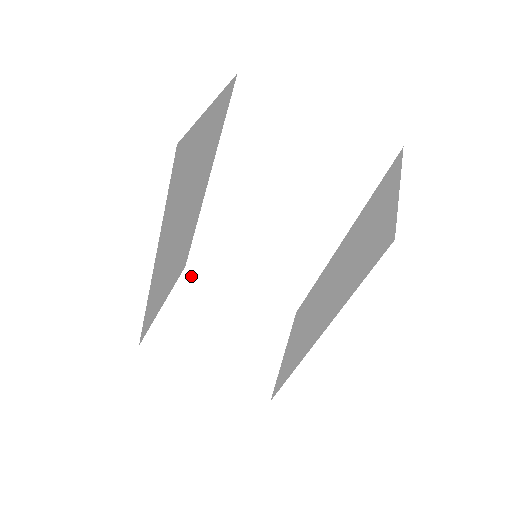
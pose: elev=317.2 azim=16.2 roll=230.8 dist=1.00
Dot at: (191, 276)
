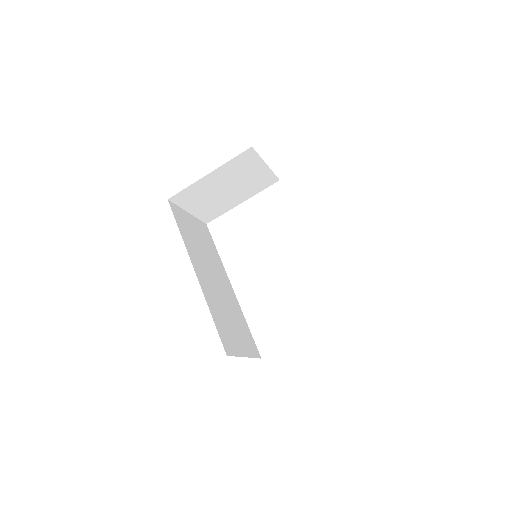
Dot at: occluded
